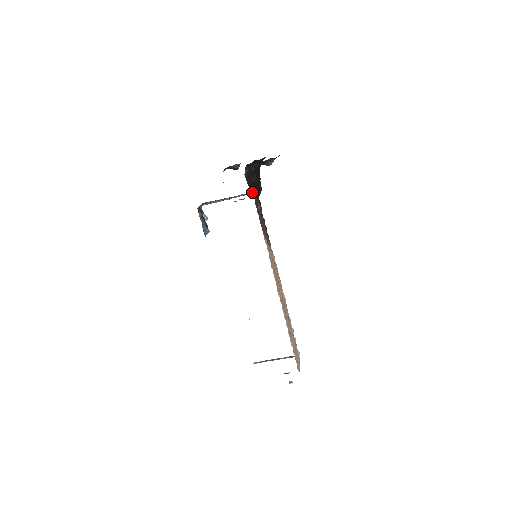
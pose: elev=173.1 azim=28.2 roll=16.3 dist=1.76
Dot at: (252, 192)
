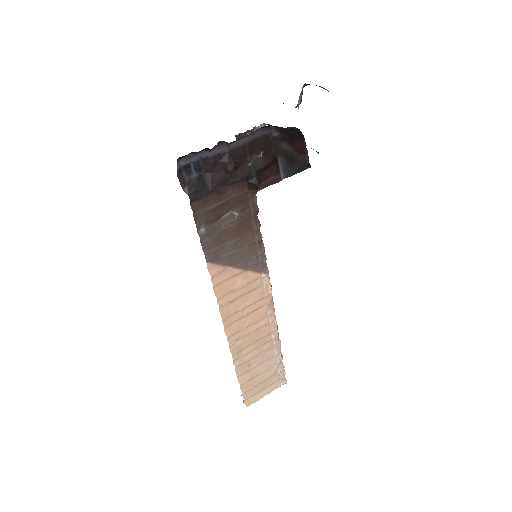
Dot at: occluded
